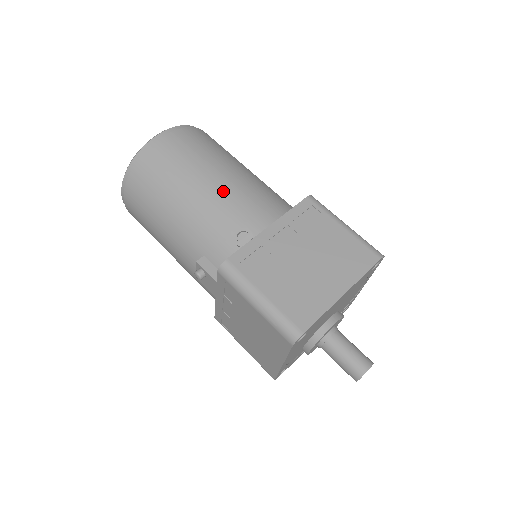
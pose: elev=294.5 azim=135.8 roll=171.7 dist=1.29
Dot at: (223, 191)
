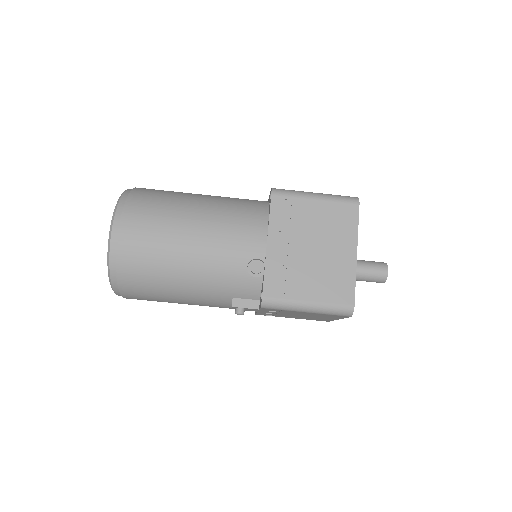
Dot at: (209, 243)
